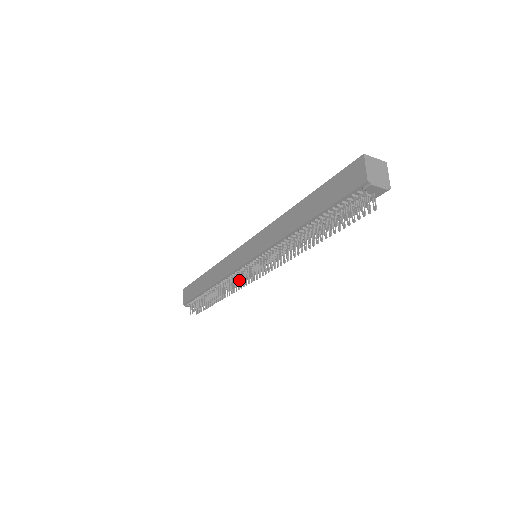
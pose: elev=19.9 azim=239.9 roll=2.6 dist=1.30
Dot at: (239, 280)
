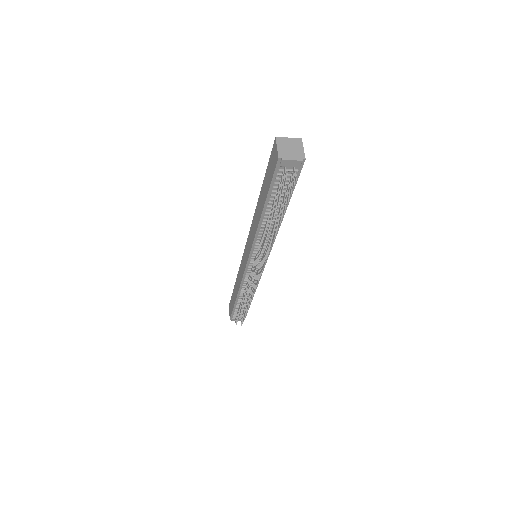
Dot at: (249, 281)
